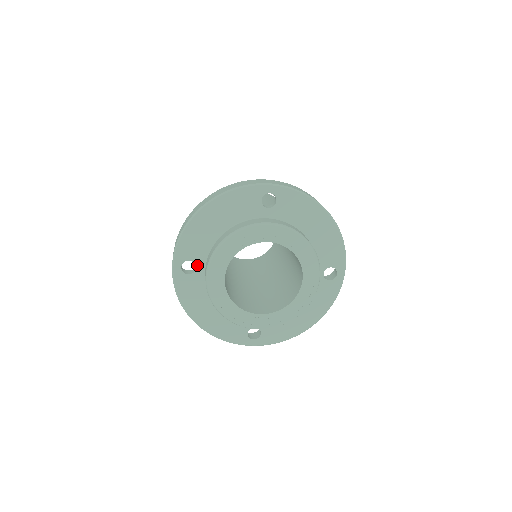
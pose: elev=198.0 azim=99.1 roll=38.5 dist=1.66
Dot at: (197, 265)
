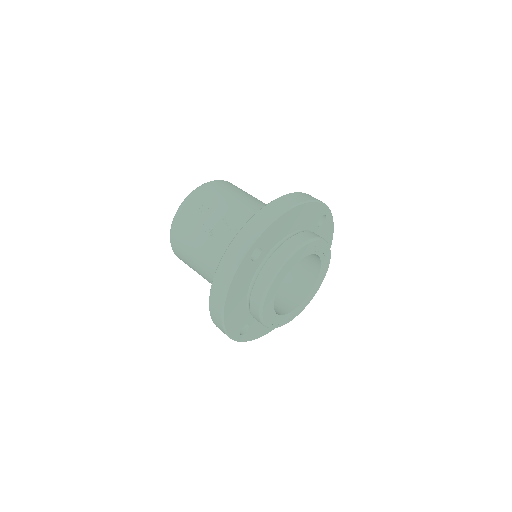
Dot at: (261, 254)
